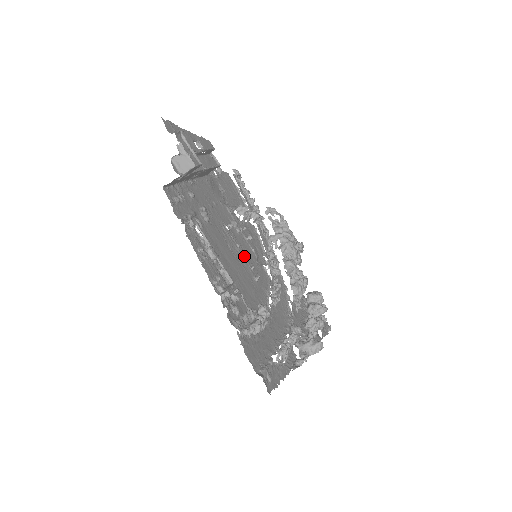
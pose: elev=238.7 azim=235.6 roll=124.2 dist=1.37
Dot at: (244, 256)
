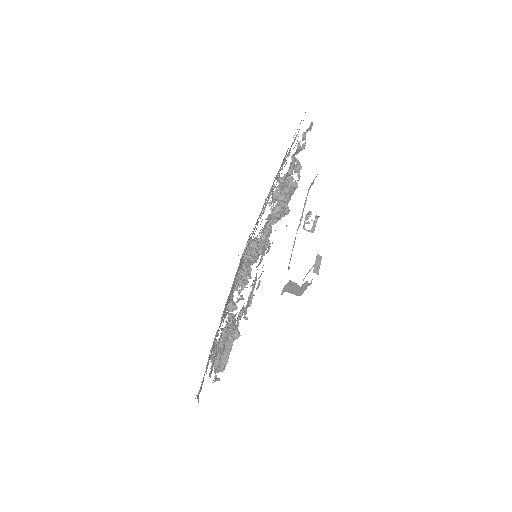
Dot at: occluded
